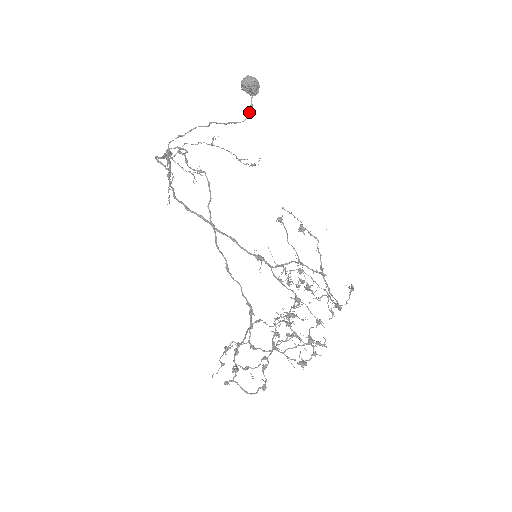
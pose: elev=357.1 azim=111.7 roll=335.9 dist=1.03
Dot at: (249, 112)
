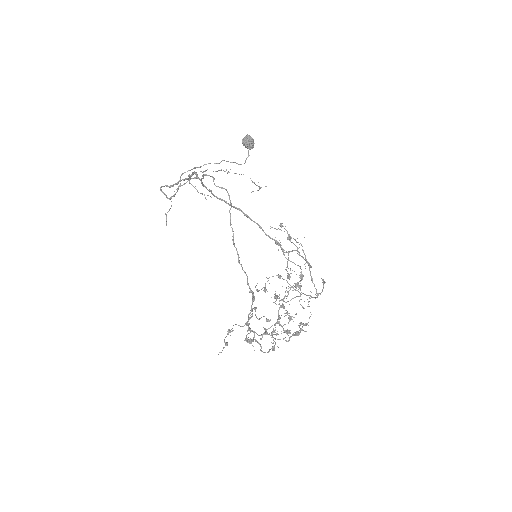
Dot at: occluded
